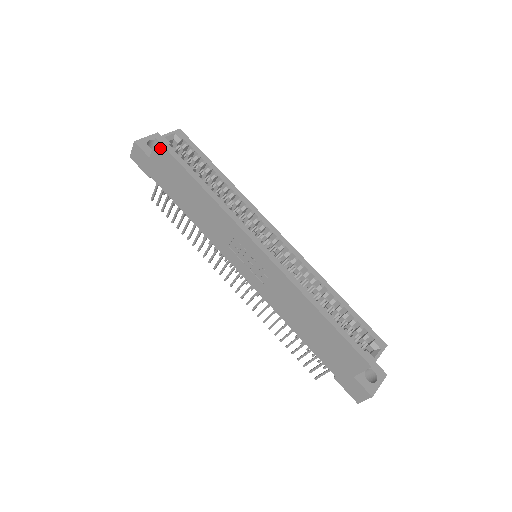
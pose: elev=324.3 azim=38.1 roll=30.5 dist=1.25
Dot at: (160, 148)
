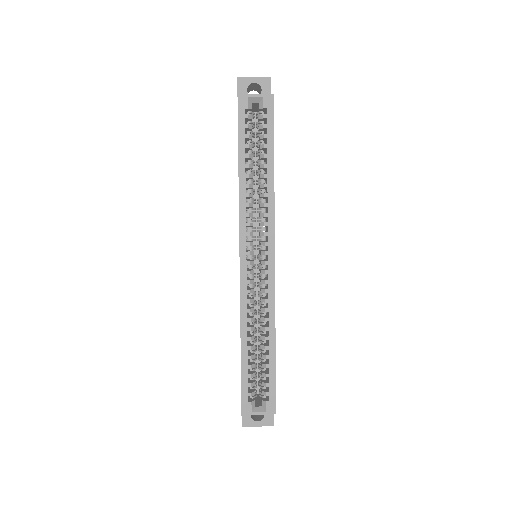
Dot at: (238, 106)
